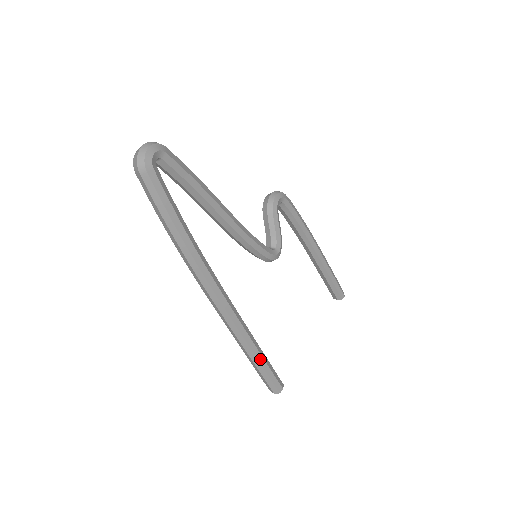
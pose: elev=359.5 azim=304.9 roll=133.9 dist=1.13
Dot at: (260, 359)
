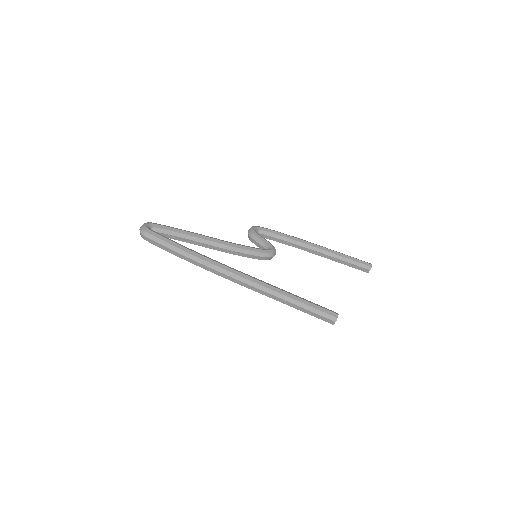
Dot at: (297, 299)
